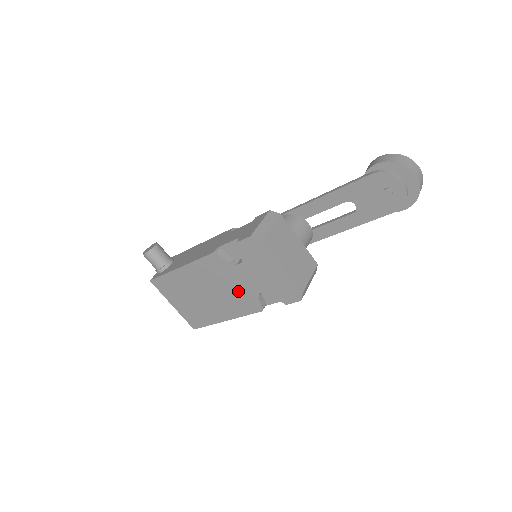
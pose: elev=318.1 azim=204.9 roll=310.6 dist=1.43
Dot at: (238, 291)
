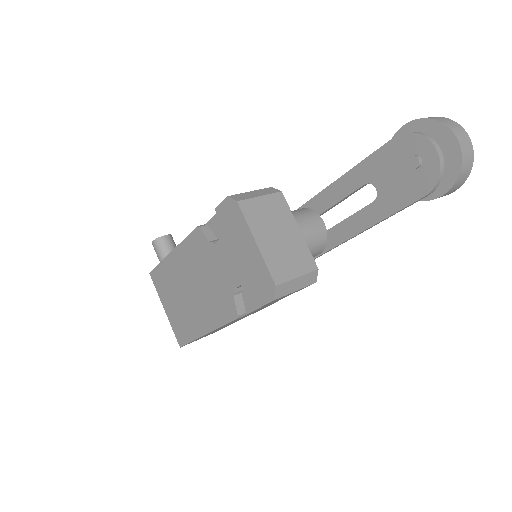
Dot at: (216, 286)
